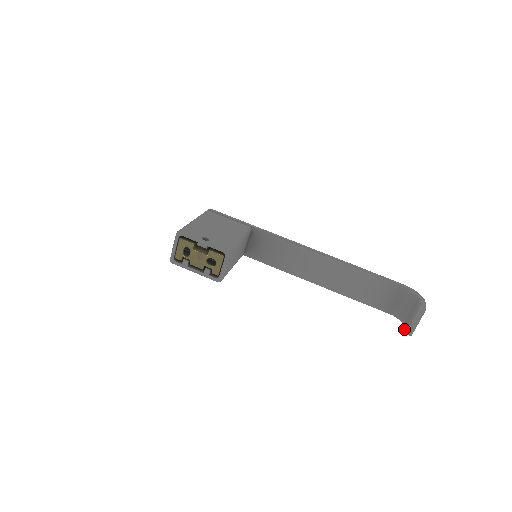
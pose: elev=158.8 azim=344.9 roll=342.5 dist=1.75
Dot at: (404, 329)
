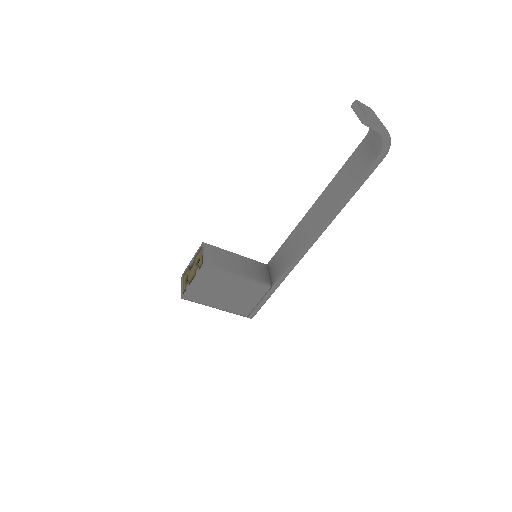
Dot at: occluded
